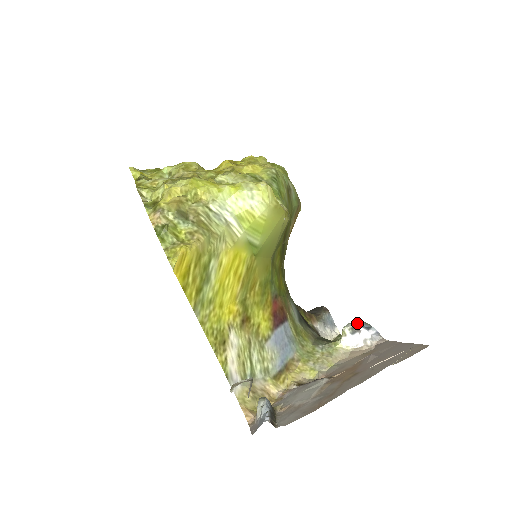
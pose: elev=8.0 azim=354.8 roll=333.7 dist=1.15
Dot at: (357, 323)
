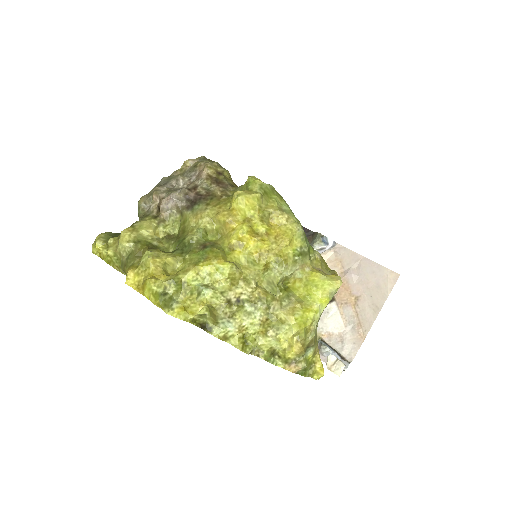
Dot at: (321, 244)
